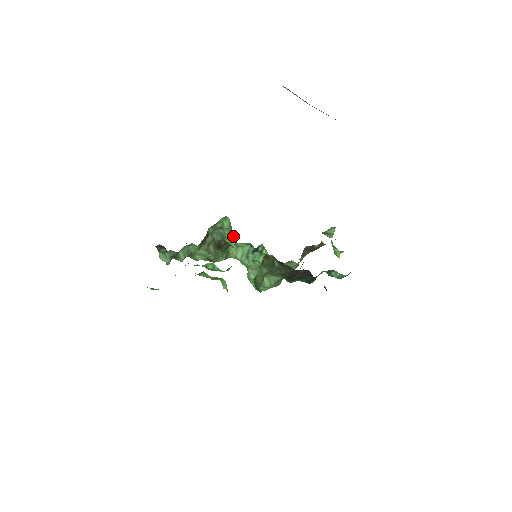
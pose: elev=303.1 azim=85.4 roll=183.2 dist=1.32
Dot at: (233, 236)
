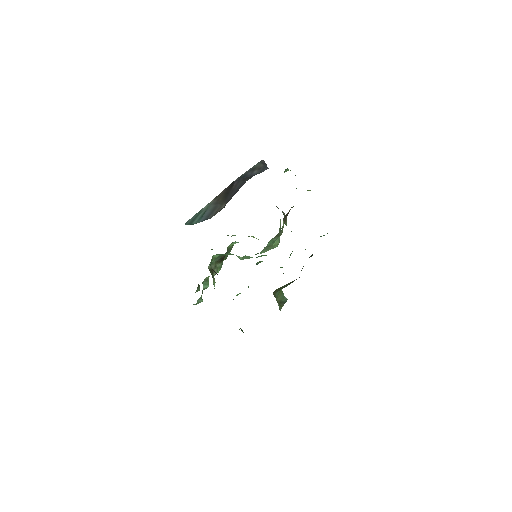
Dot at: occluded
